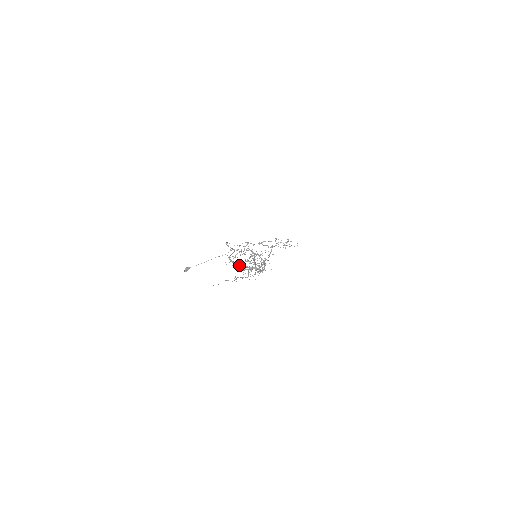
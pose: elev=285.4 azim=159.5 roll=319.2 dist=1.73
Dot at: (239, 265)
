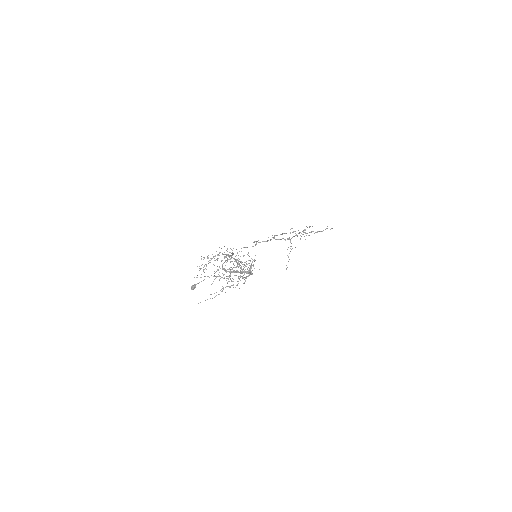
Dot at: (230, 272)
